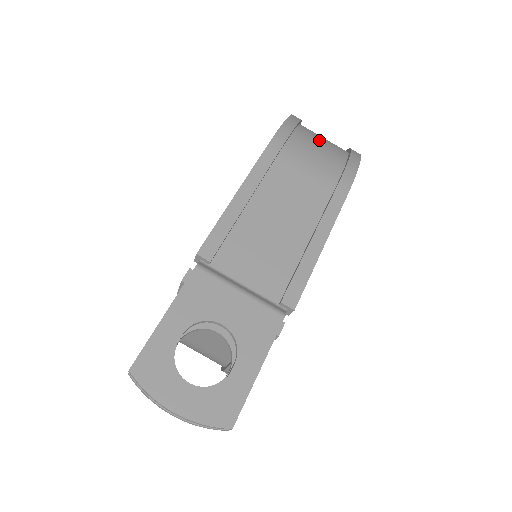
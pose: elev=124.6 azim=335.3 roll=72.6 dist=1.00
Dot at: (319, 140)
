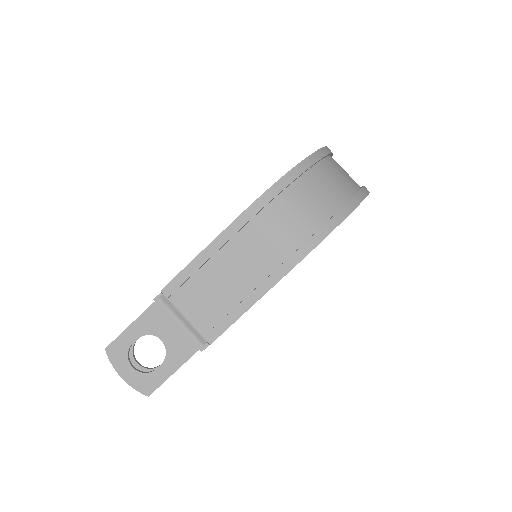
Dot at: (307, 200)
